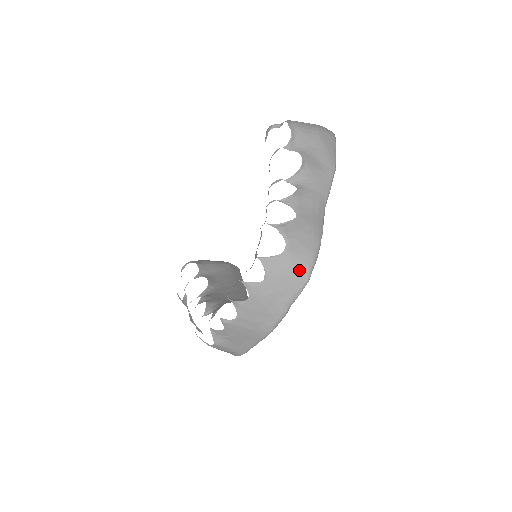
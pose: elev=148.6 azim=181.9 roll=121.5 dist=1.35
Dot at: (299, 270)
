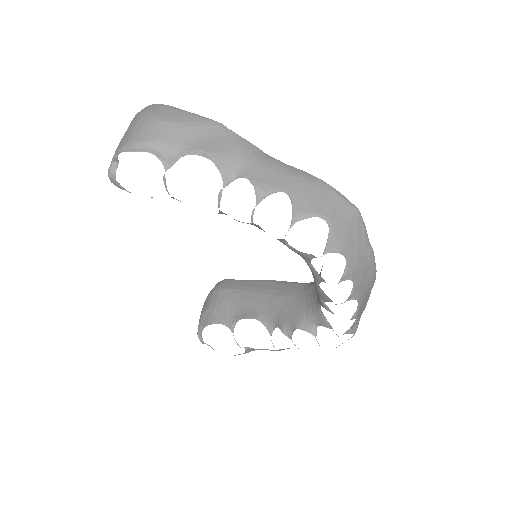
Dot at: (348, 216)
